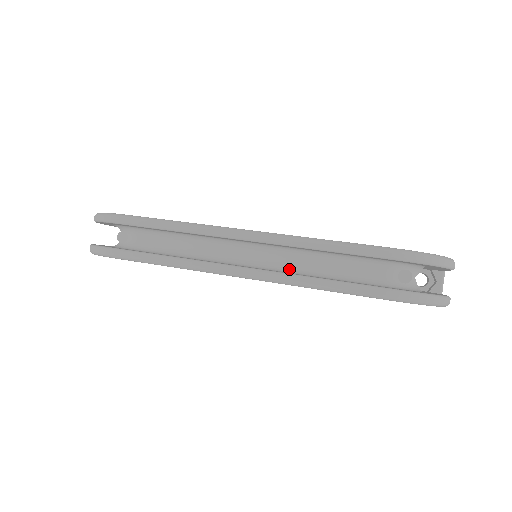
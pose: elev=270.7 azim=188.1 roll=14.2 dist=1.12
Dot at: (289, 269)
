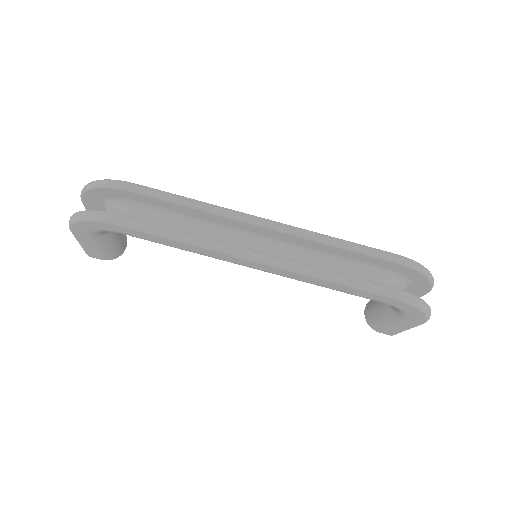
Dot at: occluded
